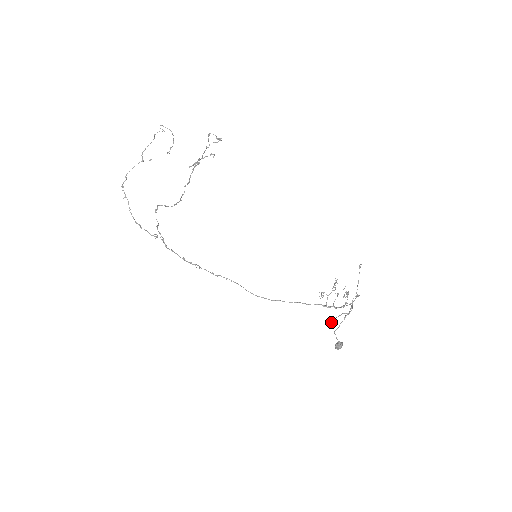
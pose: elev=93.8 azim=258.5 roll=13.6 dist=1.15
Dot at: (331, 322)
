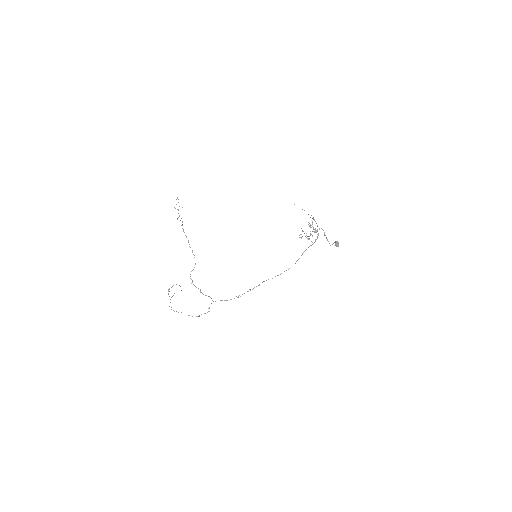
Dot at: (314, 232)
